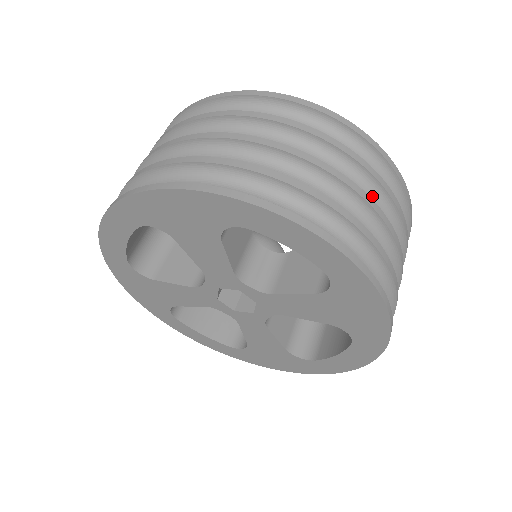
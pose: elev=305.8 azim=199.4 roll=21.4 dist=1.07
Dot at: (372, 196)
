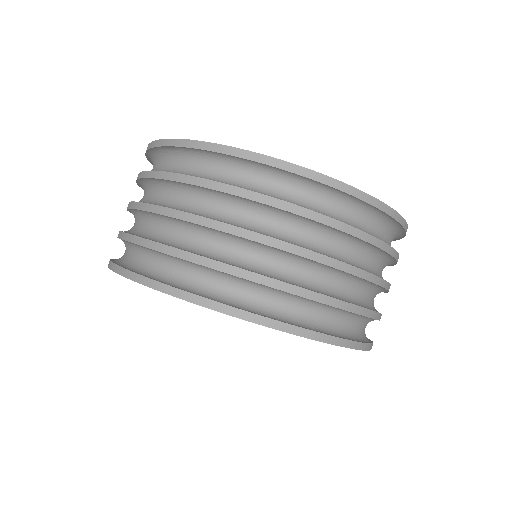
Dot at: (247, 209)
